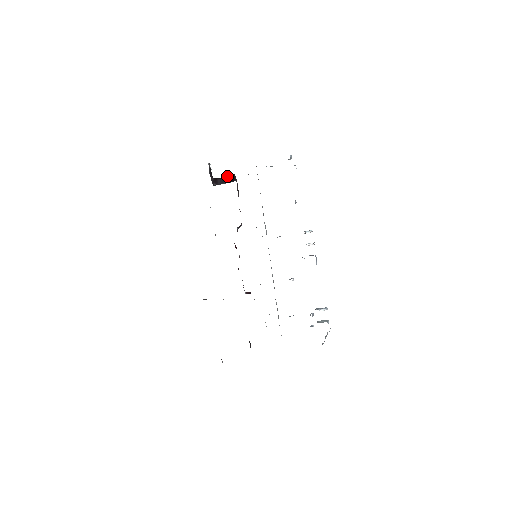
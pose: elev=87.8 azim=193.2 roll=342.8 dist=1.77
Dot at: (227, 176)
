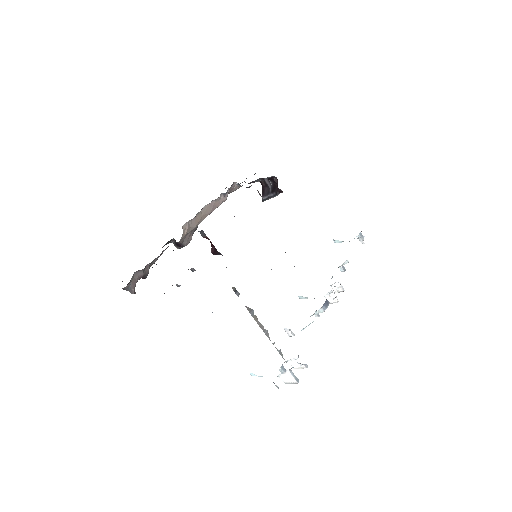
Dot at: (272, 183)
